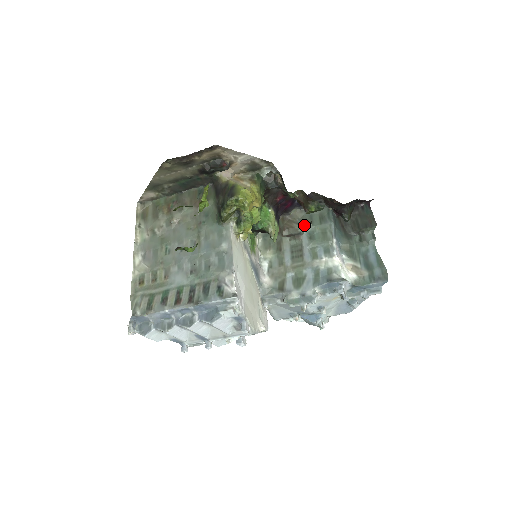
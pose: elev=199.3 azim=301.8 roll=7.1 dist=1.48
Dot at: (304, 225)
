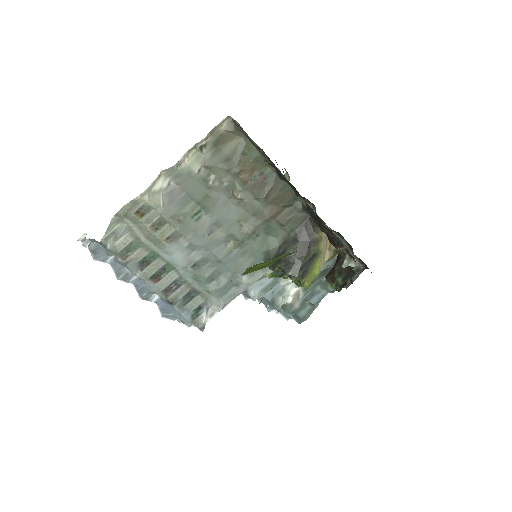
Dot at: occluded
